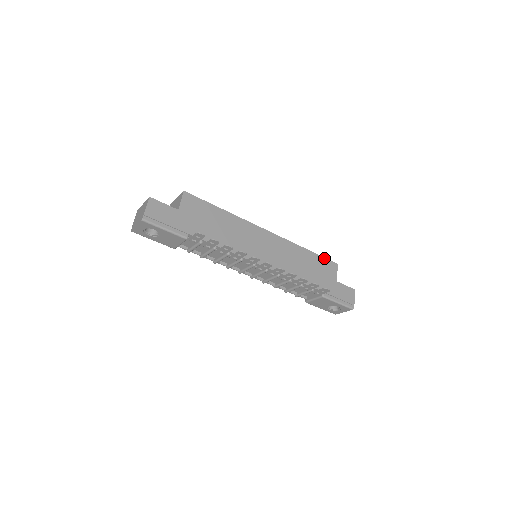
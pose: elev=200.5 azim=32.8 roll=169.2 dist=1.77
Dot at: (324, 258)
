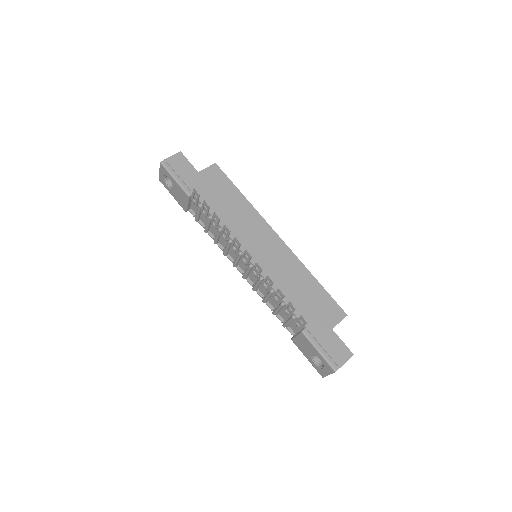
Dot at: (332, 298)
